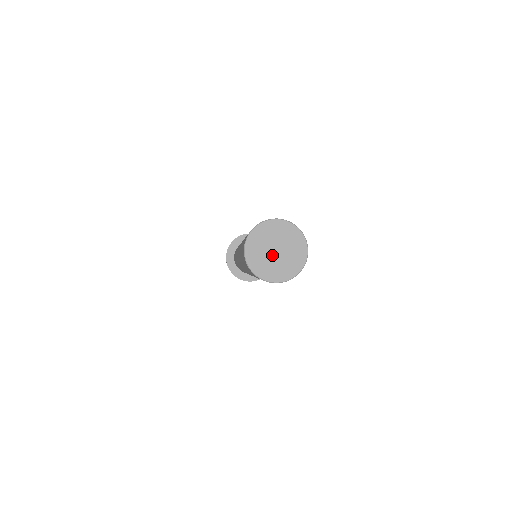
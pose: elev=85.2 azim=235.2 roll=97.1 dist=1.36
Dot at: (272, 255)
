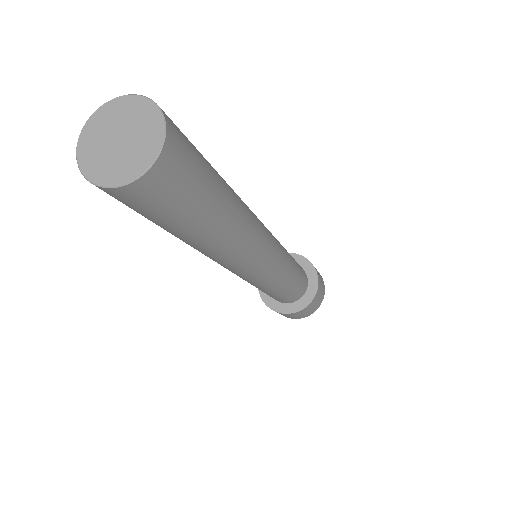
Dot at: (112, 145)
